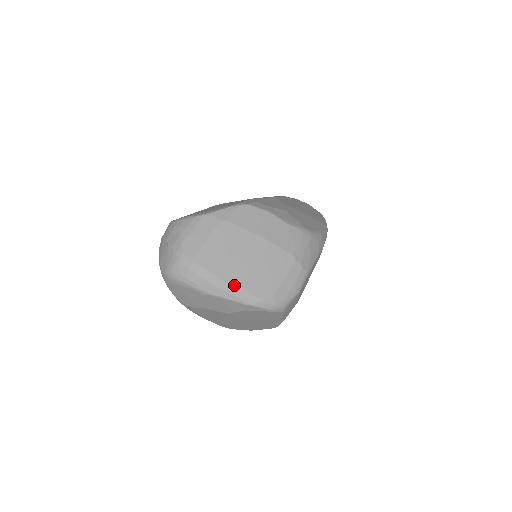
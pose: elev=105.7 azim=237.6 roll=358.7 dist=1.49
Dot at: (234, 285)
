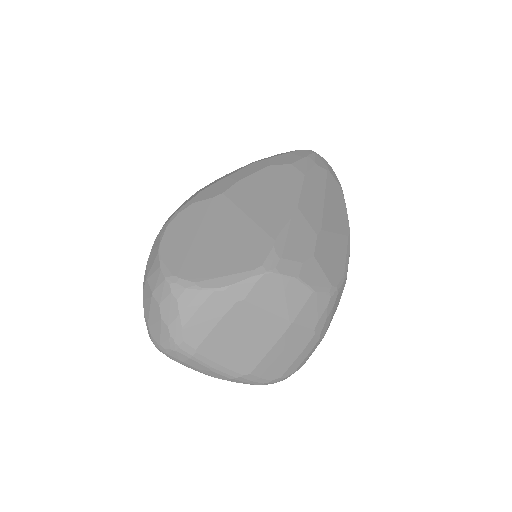
Dot at: (243, 374)
